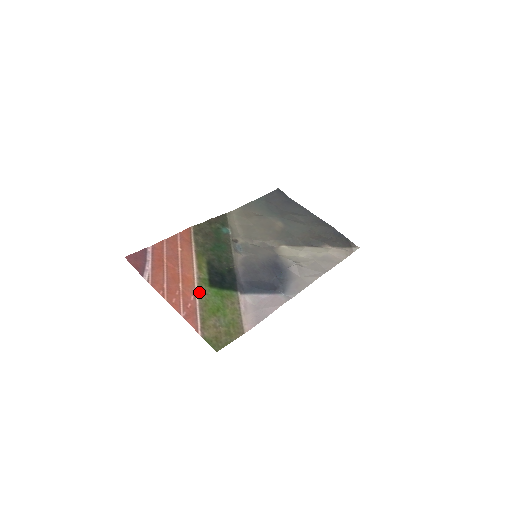
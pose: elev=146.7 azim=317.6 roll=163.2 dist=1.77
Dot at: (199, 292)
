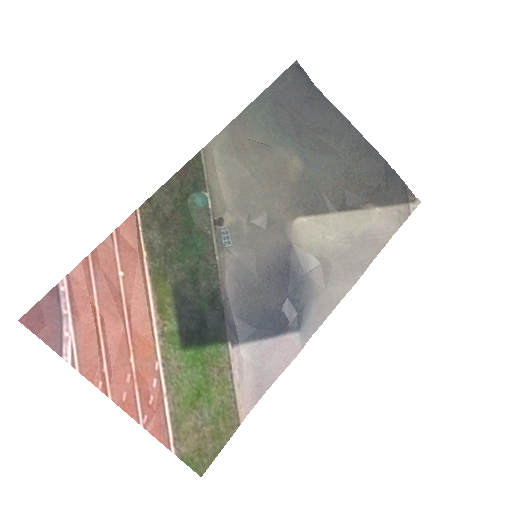
Dot at: (165, 367)
